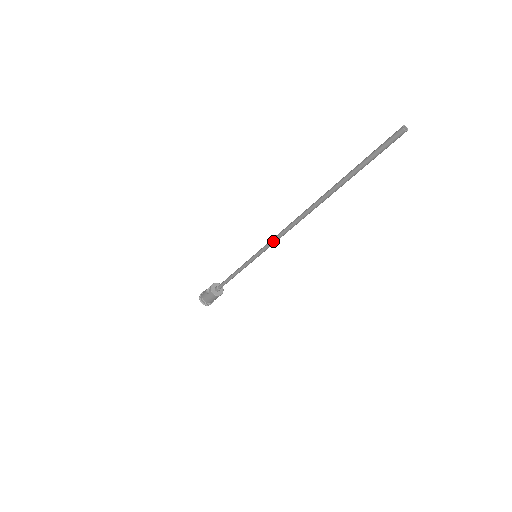
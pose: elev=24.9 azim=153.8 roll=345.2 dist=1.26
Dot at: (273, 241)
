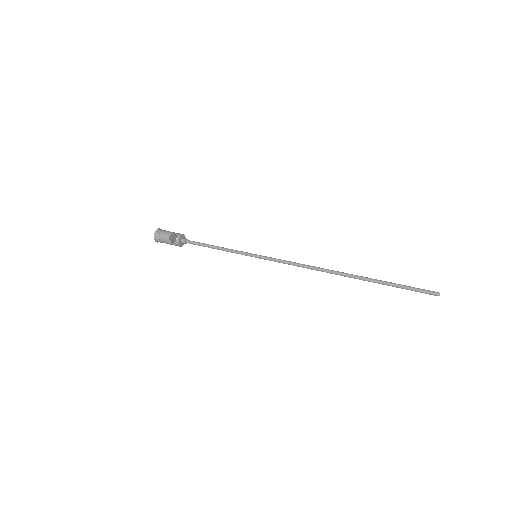
Dot at: occluded
